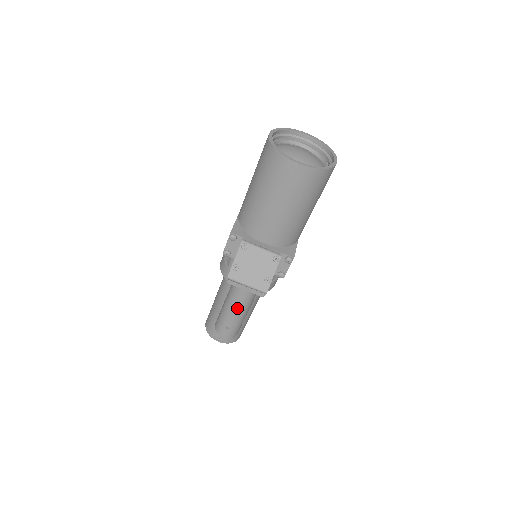
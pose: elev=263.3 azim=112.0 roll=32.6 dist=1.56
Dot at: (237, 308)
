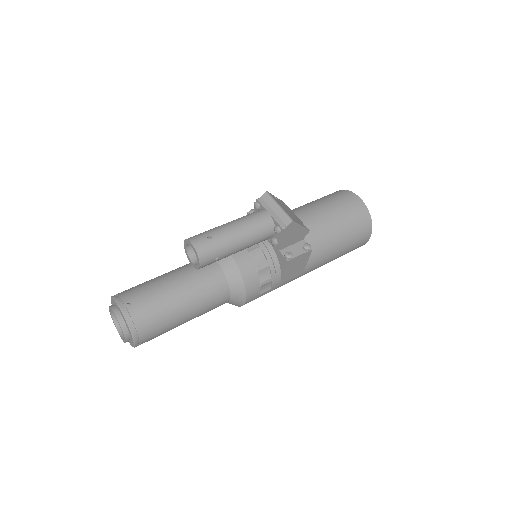
Dot at: (243, 224)
